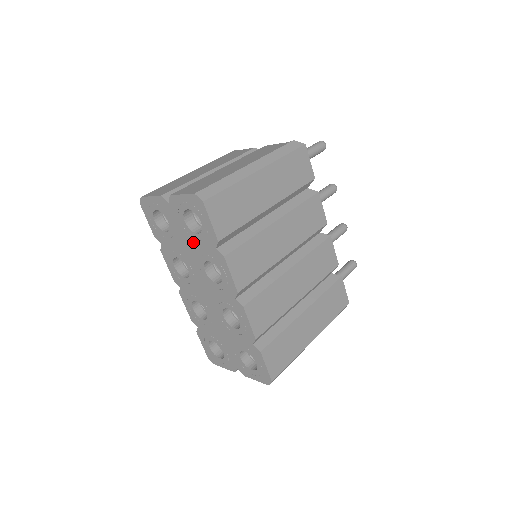
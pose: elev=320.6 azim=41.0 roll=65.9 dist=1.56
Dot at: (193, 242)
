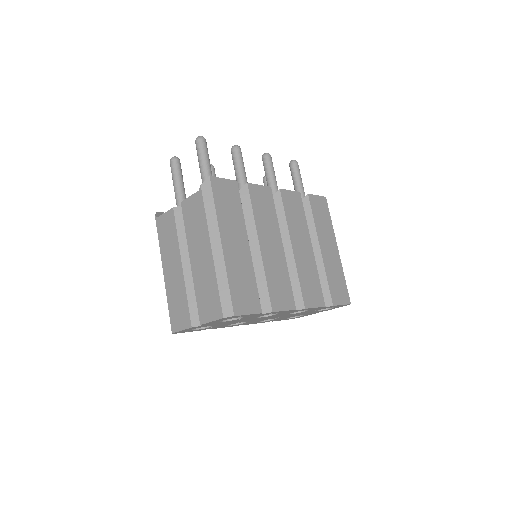
Dot at: occluded
